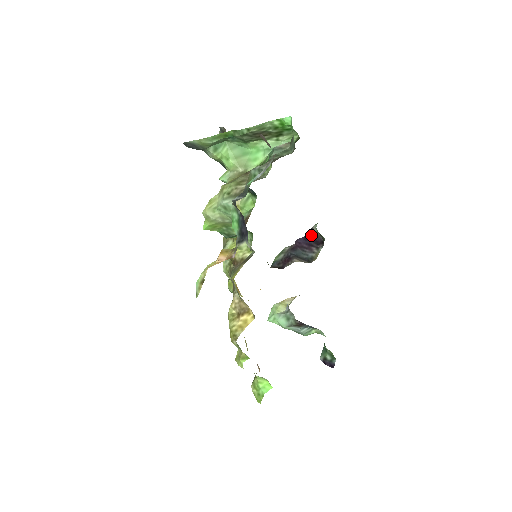
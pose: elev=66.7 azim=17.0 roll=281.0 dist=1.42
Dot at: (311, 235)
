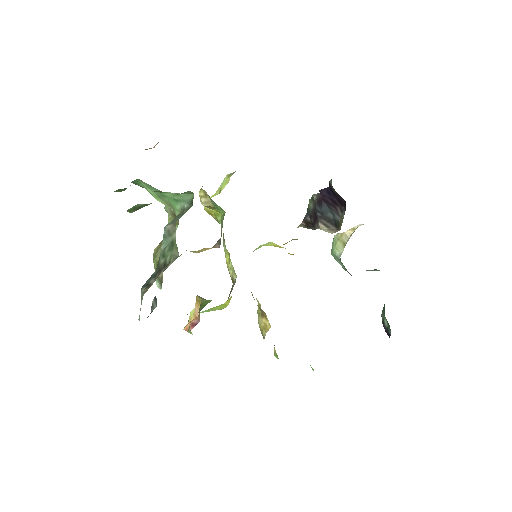
Dot at: (331, 190)
